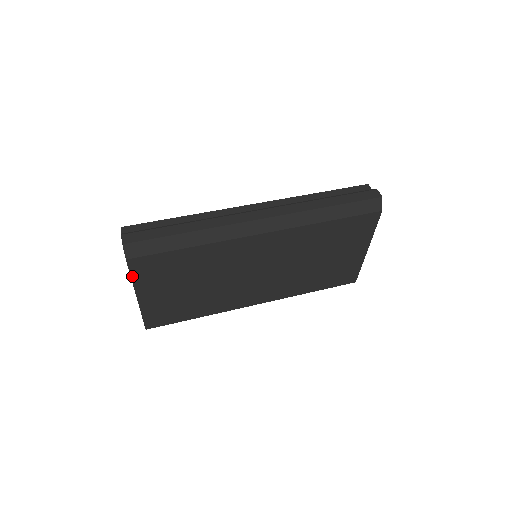
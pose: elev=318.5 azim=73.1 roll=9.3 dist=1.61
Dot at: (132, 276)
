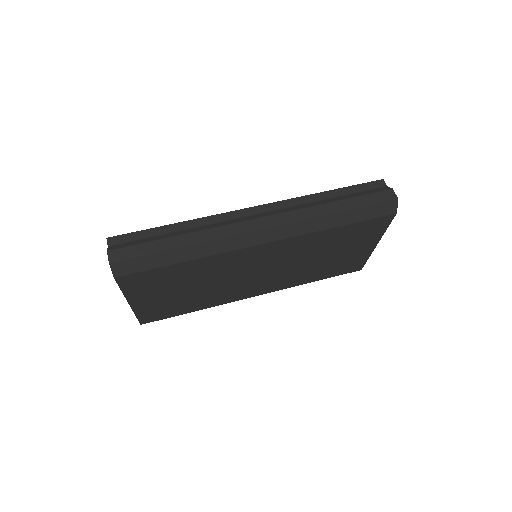
Dot at: (122, 289)
